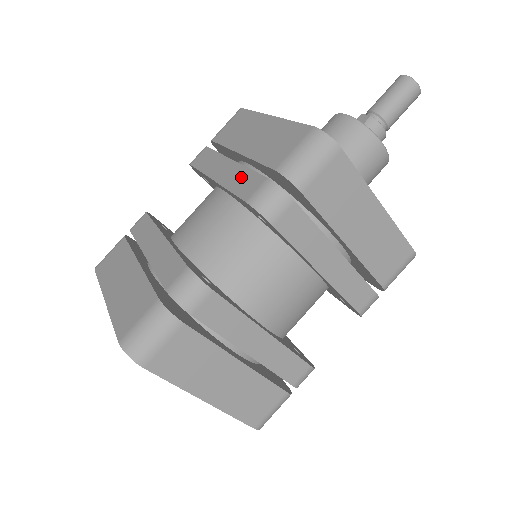
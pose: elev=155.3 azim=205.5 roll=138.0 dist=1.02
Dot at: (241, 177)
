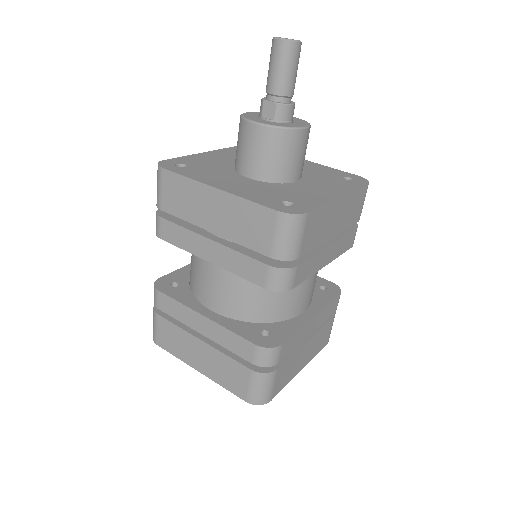
Dot at: (238, 262)
